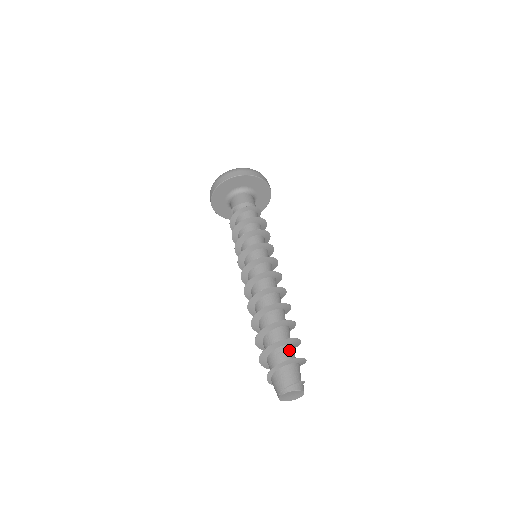
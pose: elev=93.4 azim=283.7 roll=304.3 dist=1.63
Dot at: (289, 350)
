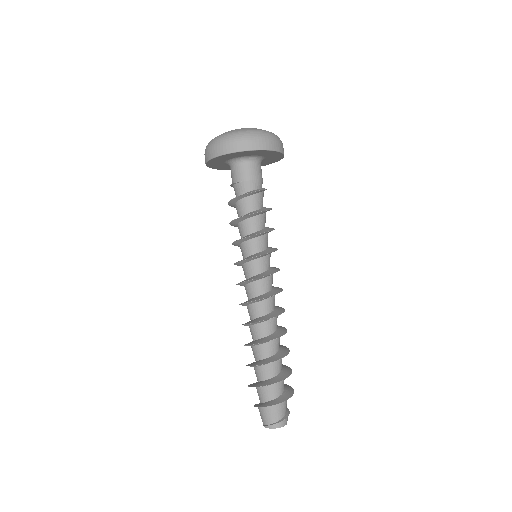
Dot at: (279, 387)
